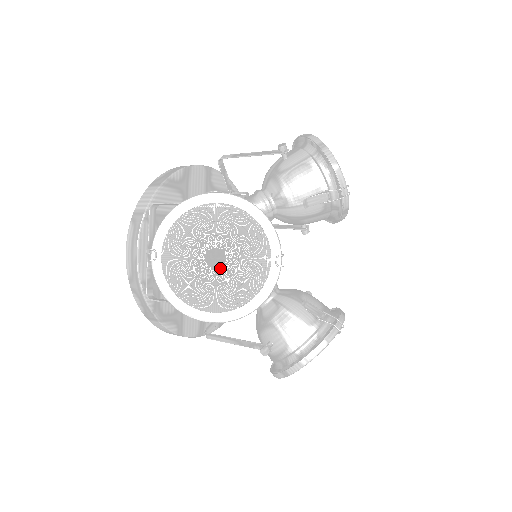
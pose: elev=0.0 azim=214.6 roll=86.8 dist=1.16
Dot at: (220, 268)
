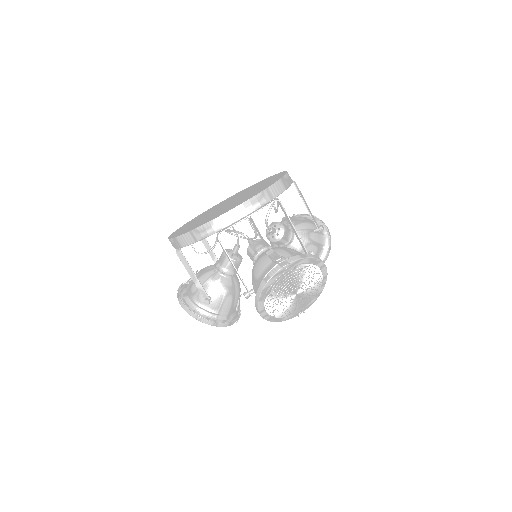
Dot at: (292, 299)
